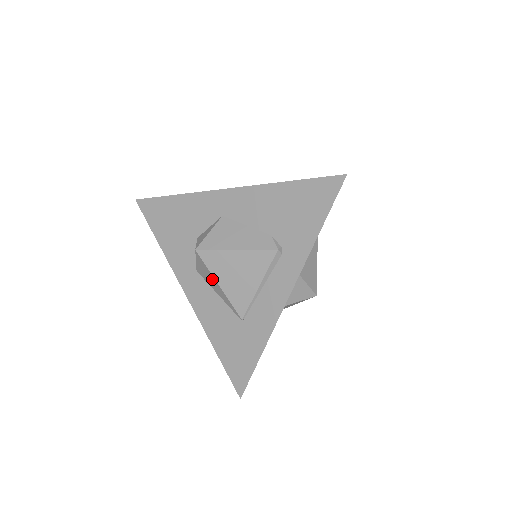
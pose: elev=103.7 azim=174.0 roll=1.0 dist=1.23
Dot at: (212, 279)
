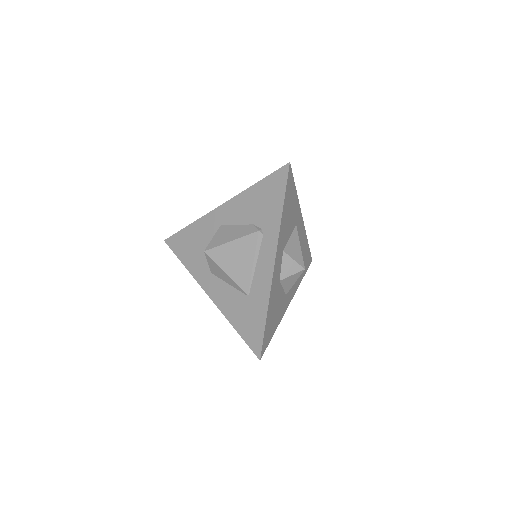
Dot at: (221, 271)
